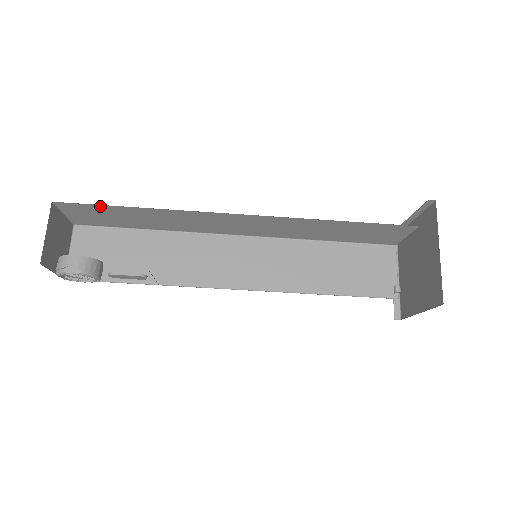
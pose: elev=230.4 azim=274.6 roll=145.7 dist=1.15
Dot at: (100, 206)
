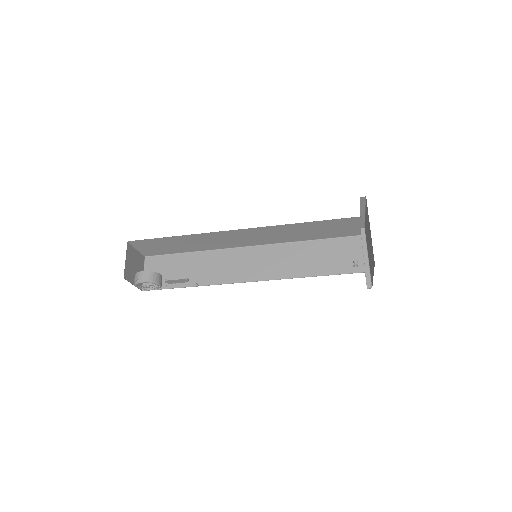
Dot at: (155, 239)
